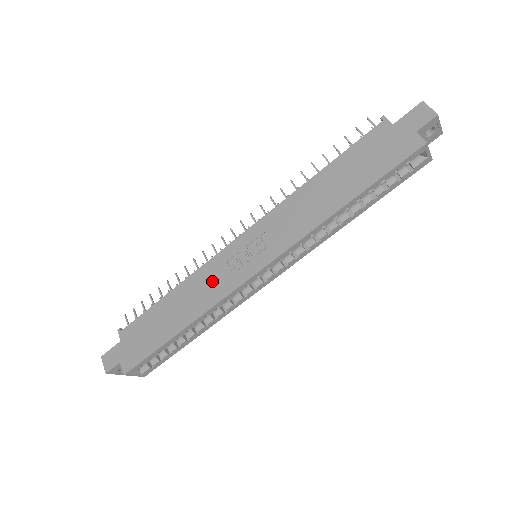
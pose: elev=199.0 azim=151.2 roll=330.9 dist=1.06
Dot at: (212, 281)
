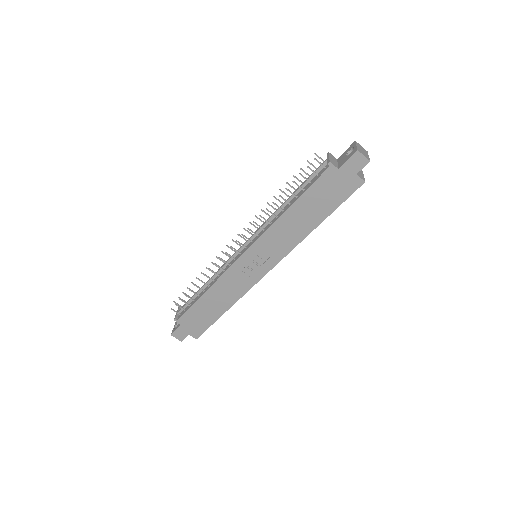
Dot at: (235, 283)
